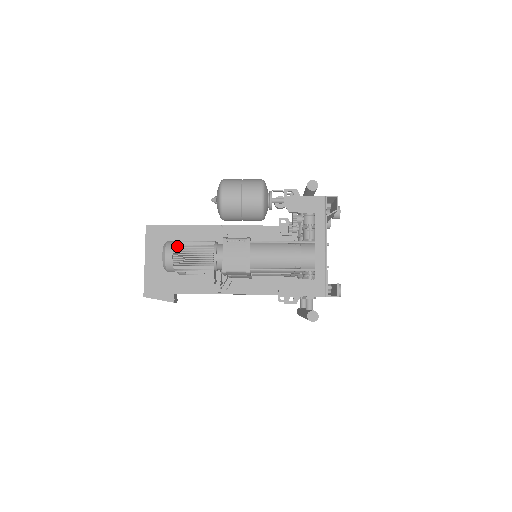
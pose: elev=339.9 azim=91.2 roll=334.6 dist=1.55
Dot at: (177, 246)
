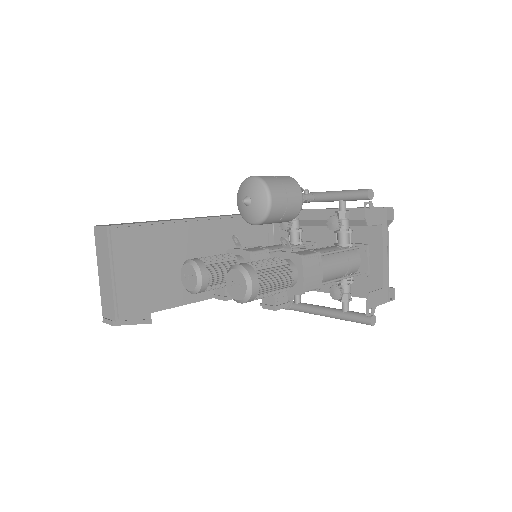
Dot at: (258, 272)
